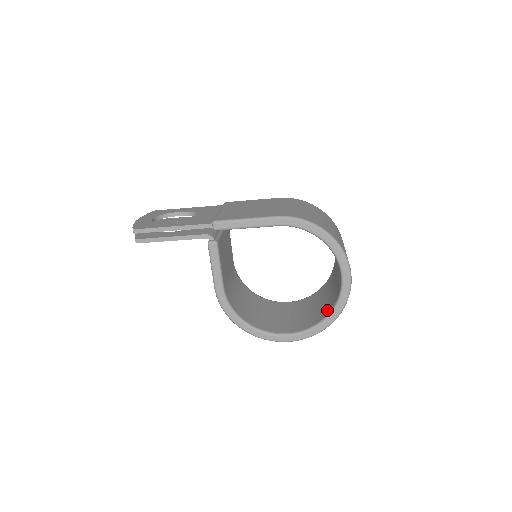
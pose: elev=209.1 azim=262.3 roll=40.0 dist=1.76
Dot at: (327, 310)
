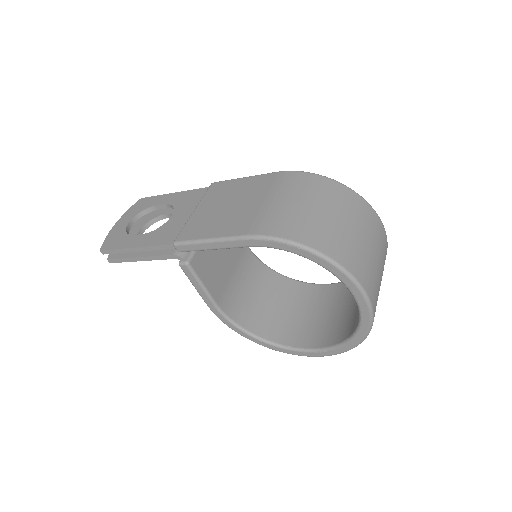
Dot at: (352, 327)
